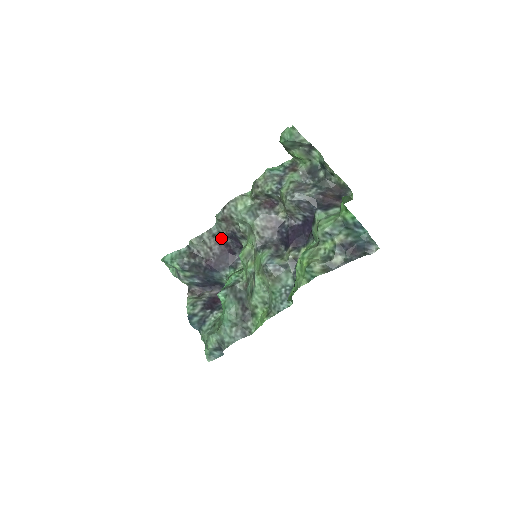
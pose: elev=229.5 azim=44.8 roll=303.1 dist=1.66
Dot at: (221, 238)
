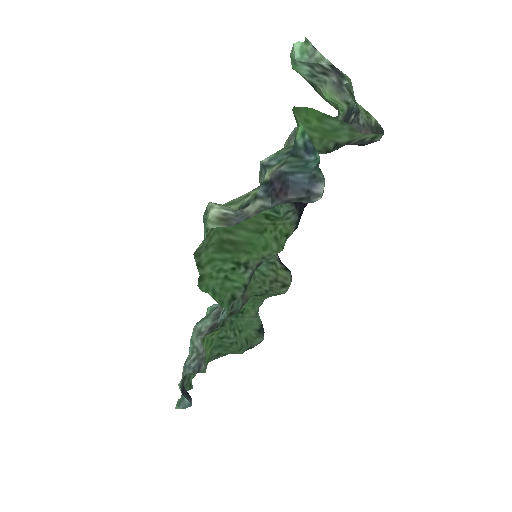
Dot at: occluded
